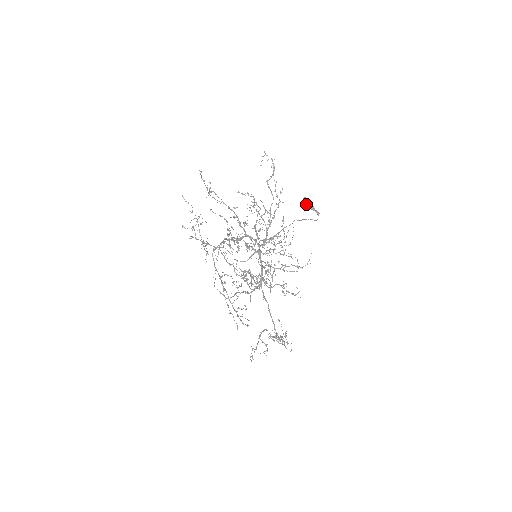
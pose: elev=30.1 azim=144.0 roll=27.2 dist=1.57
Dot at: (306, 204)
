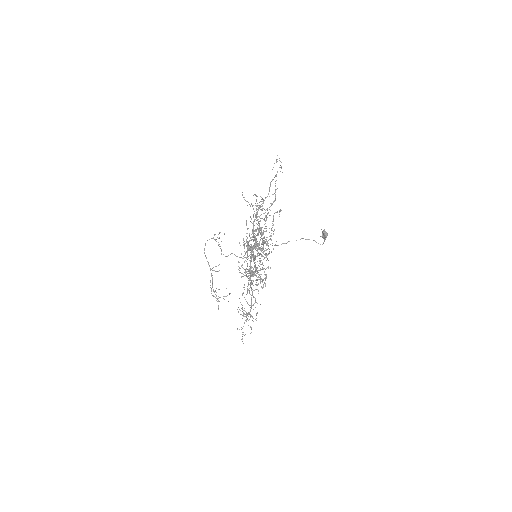
Dot at: occluded
